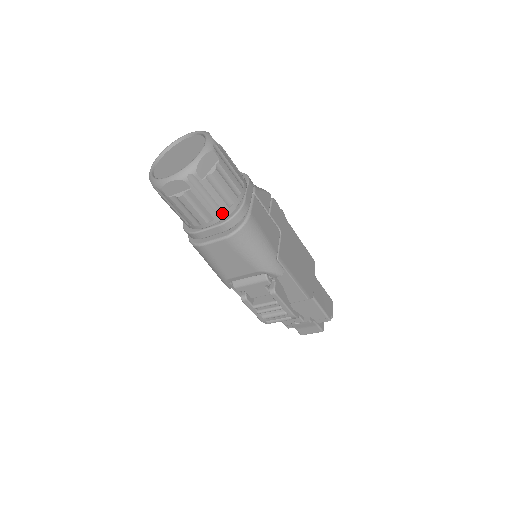
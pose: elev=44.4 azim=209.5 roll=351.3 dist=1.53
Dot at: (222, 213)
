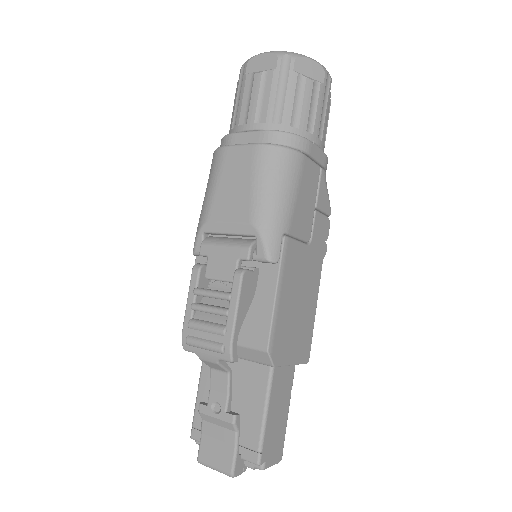
Dot at: (278, 124)
